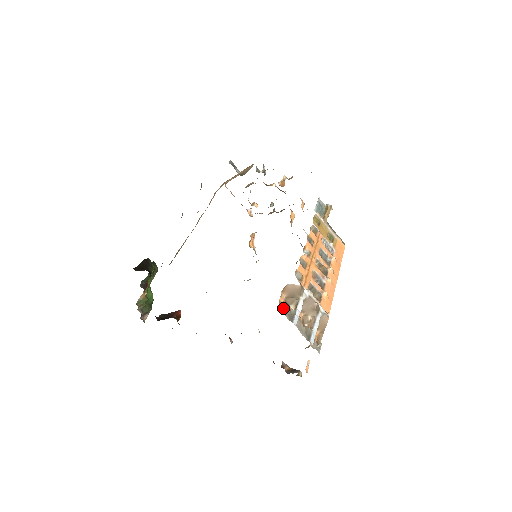
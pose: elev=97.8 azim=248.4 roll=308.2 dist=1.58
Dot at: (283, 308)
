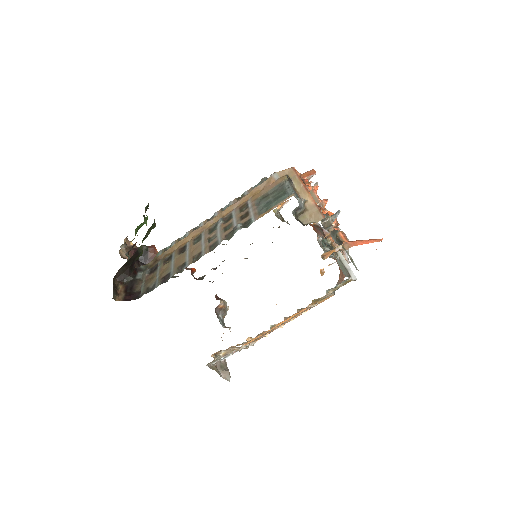
Dot at: occluded
